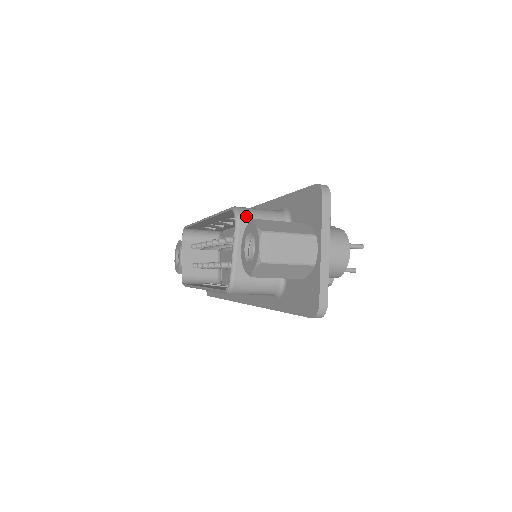
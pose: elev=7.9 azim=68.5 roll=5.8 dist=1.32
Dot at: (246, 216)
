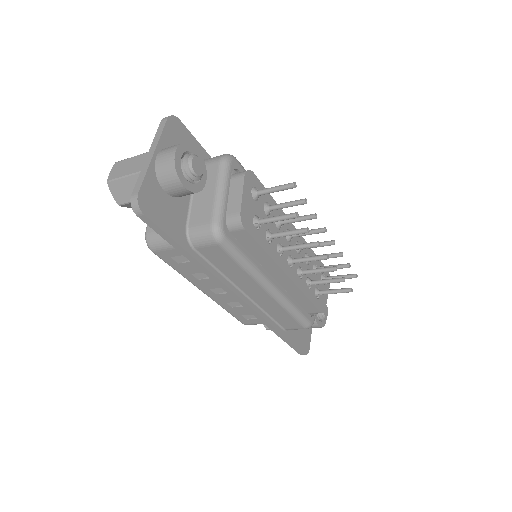
Dot at: occluded
